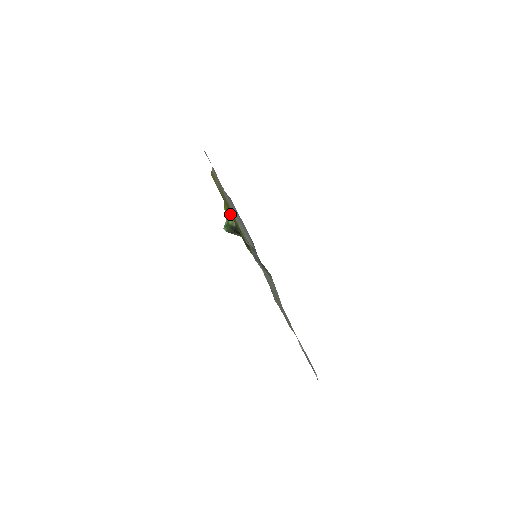
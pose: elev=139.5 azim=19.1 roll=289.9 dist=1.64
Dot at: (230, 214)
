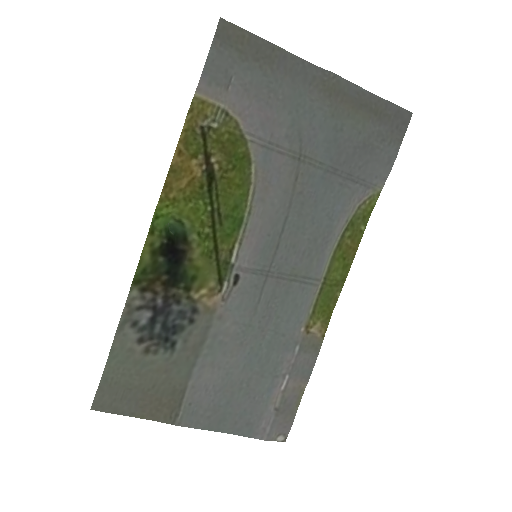
Dot at: (181, 209)
